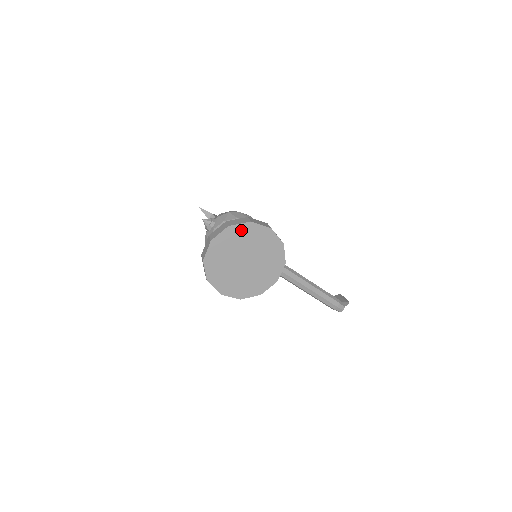
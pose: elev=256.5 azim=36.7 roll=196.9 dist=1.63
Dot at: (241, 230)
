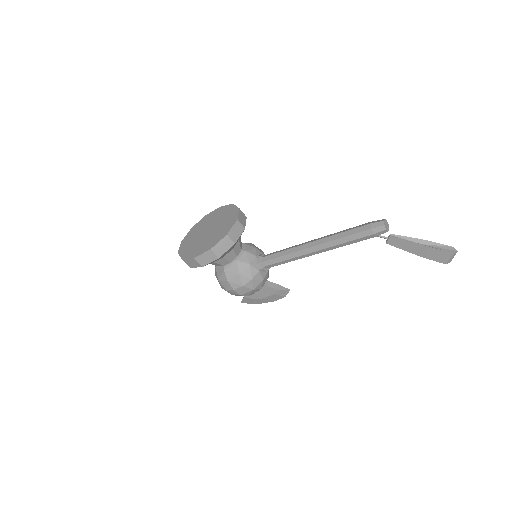
Dot at: (201, 223)
